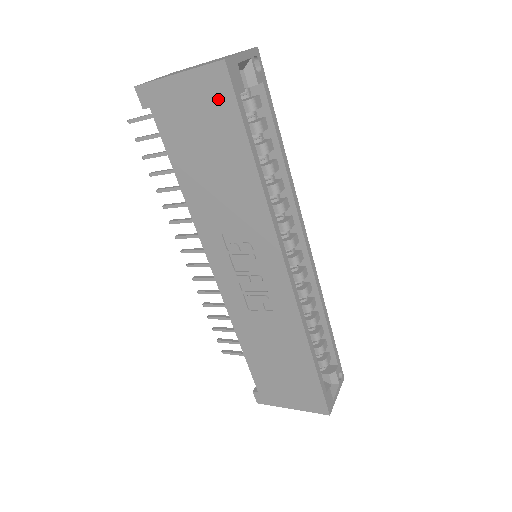
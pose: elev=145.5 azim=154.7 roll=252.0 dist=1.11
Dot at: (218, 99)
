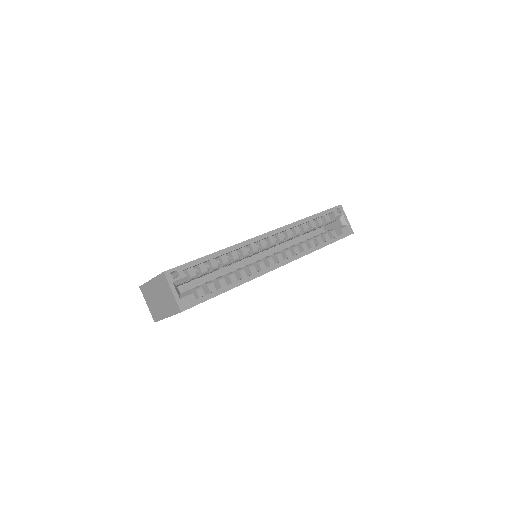
Dot at: occluded
